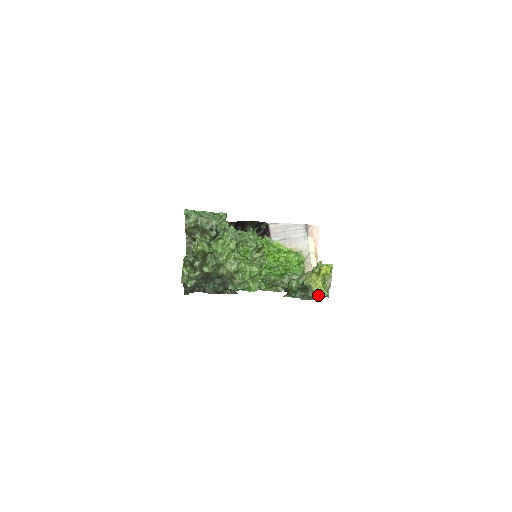
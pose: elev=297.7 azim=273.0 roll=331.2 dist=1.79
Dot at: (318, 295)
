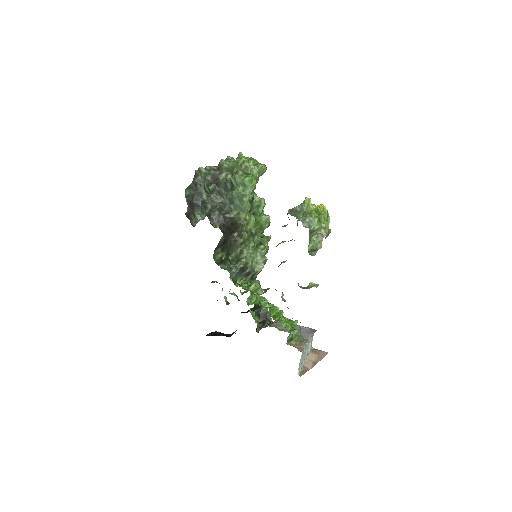
Dot at: (308, 198)
